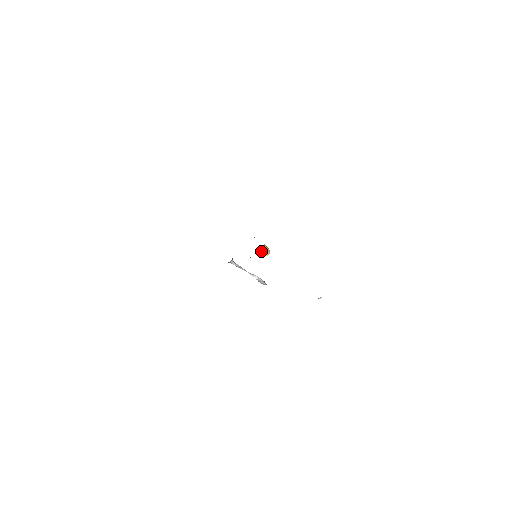
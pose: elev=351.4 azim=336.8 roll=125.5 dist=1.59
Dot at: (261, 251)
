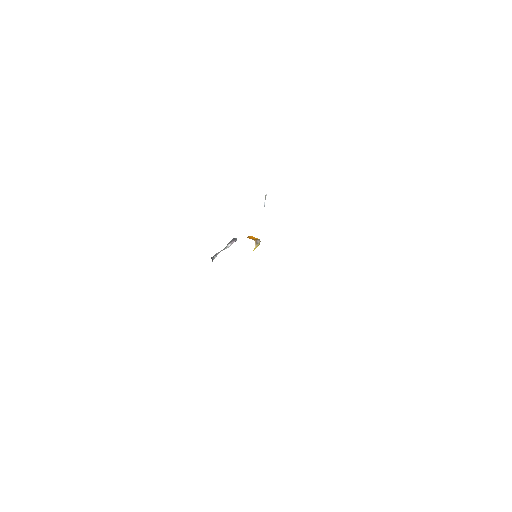
Dot at: (255, 248)
